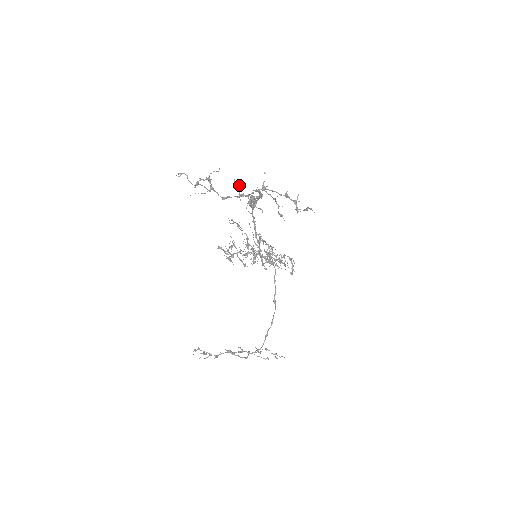
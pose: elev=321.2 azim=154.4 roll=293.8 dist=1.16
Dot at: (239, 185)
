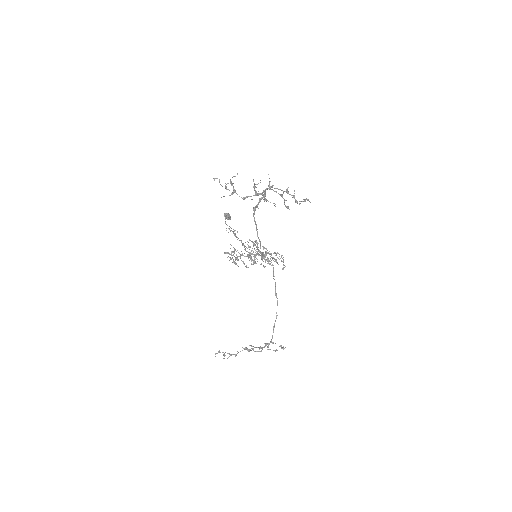
Dot at: occluded
